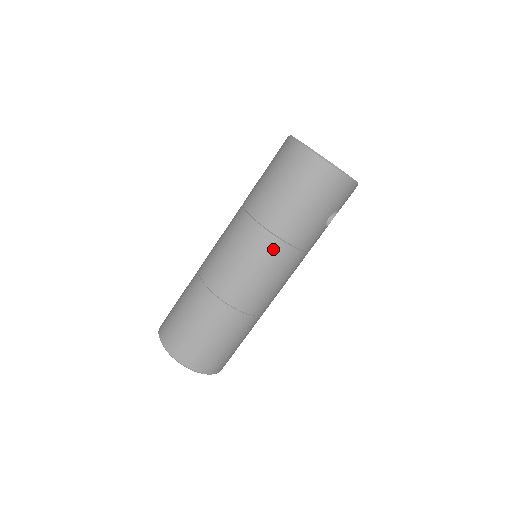
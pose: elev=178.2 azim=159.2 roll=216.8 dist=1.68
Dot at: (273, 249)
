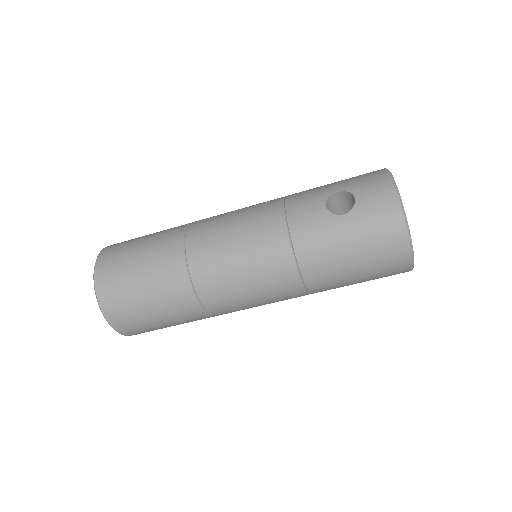
Dot at: (296, 297)
